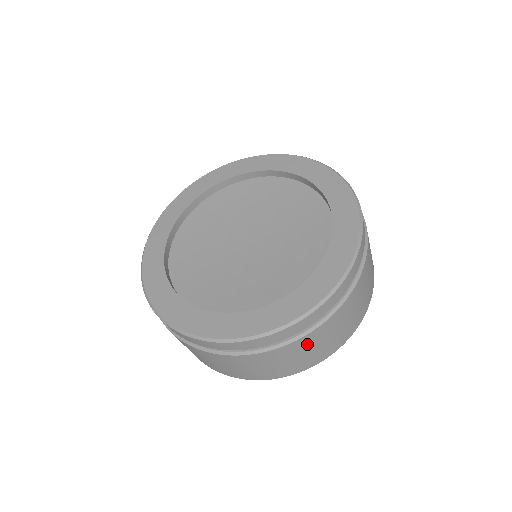
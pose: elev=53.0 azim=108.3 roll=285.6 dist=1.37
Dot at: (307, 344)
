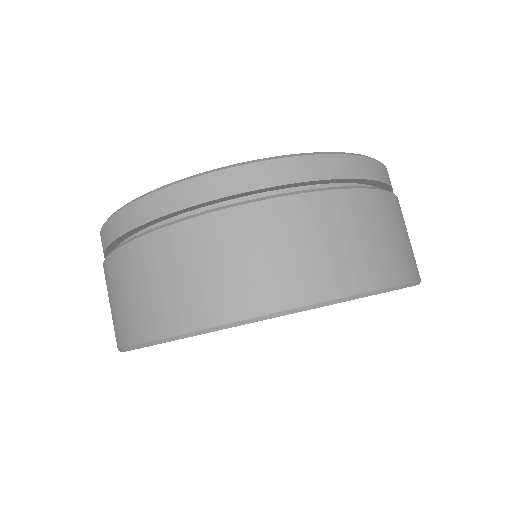
Dot at: (321, 218)
